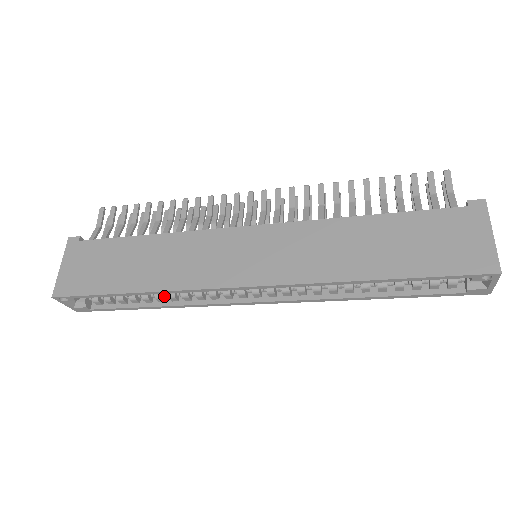
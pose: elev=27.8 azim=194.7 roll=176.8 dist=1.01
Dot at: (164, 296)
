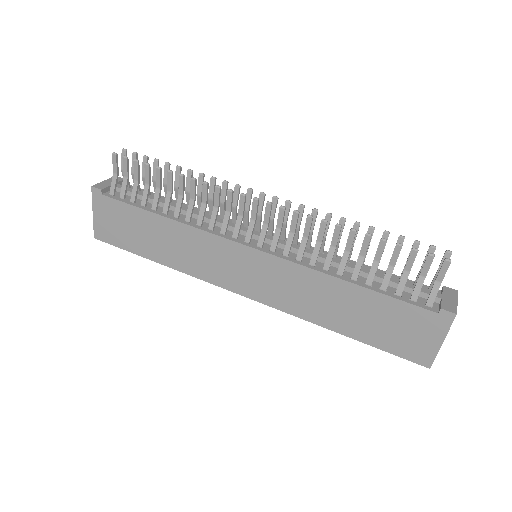
Dot at: occluded
